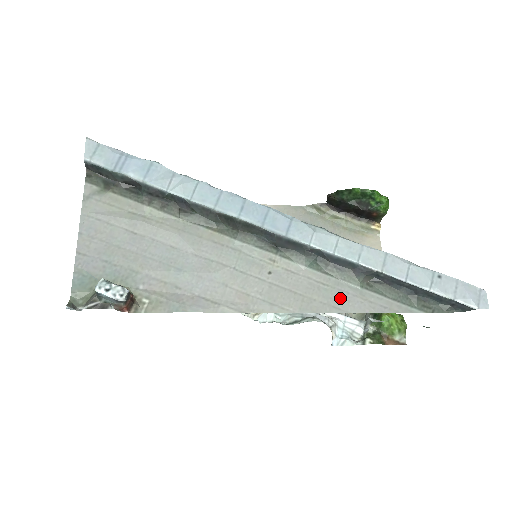
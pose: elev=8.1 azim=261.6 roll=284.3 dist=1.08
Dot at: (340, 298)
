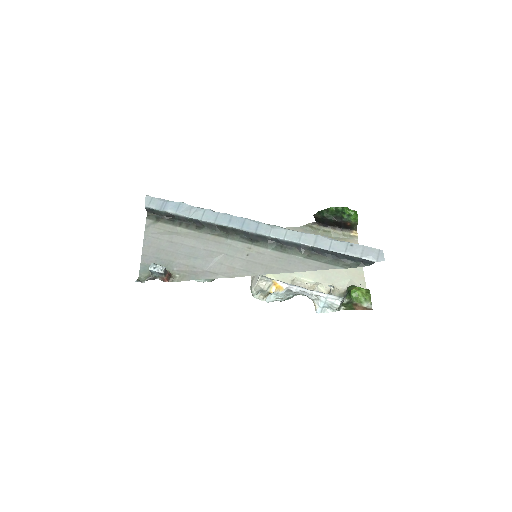
Dot at: (290, 265)
